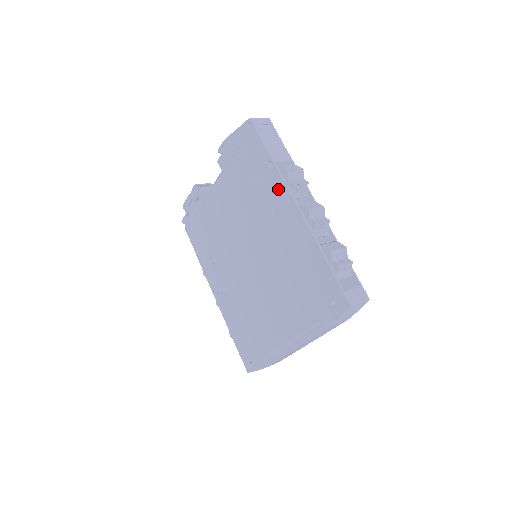
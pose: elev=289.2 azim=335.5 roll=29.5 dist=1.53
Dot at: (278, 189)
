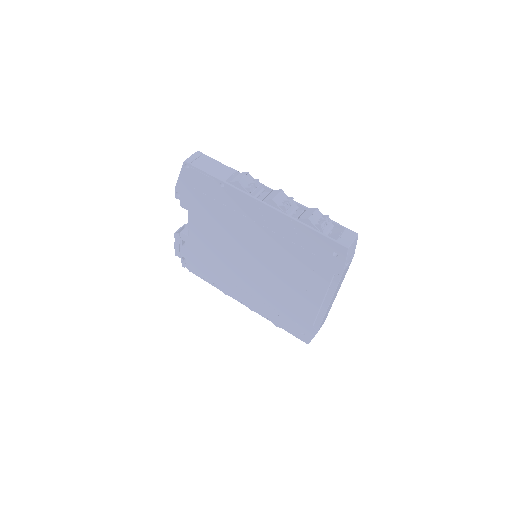
Dot at: (240, 199)
